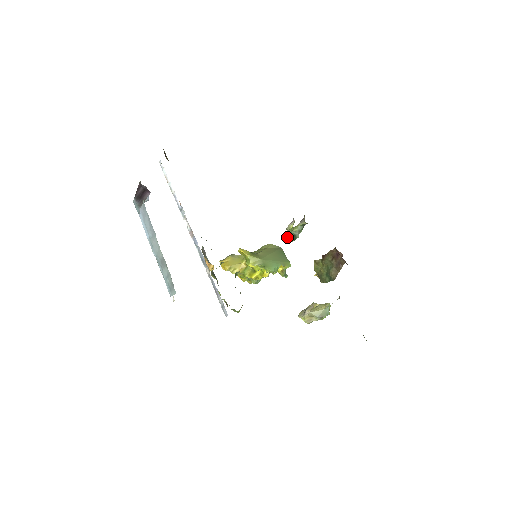
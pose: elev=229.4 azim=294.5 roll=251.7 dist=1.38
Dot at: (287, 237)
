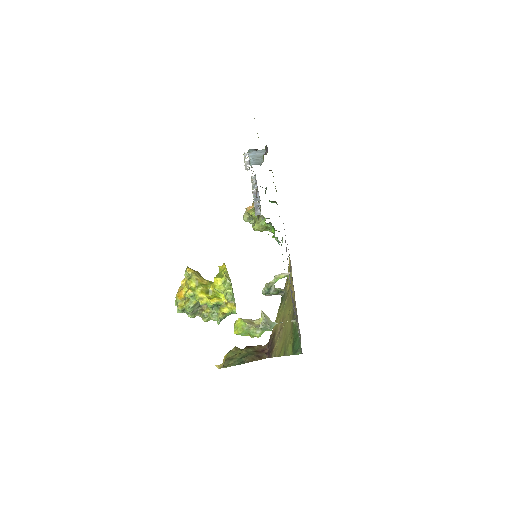
Dot at: (266, 285)
